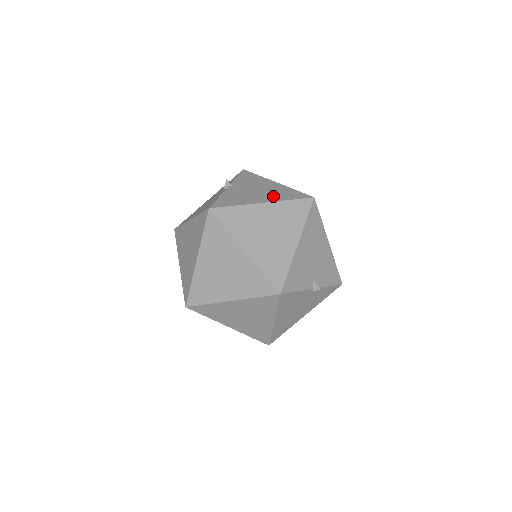
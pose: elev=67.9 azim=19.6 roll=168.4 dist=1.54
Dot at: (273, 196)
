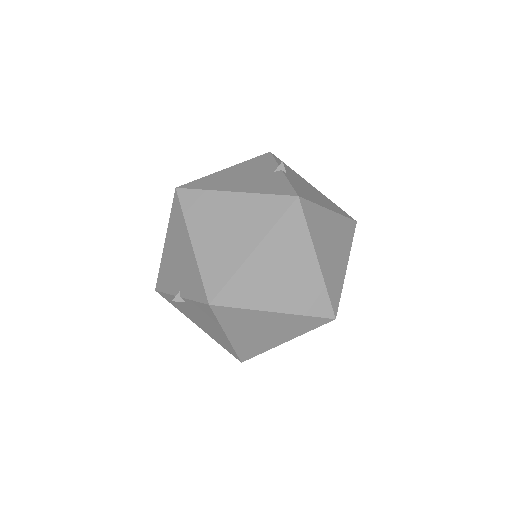
Dot at: (330, 205)
